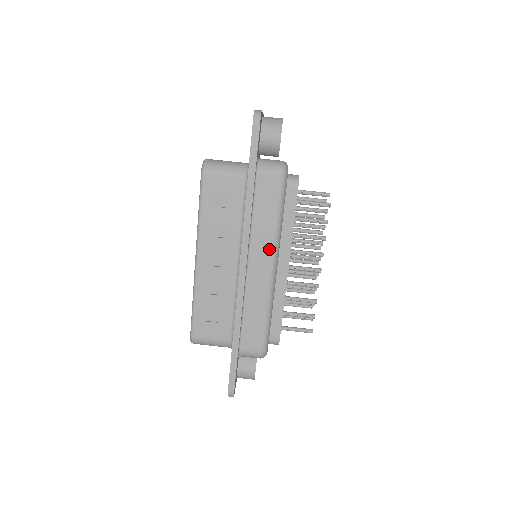
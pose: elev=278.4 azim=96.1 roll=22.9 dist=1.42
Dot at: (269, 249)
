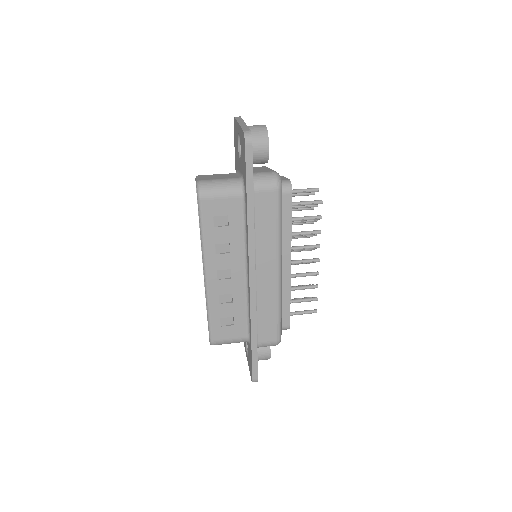
Dot at: (274, 256)
